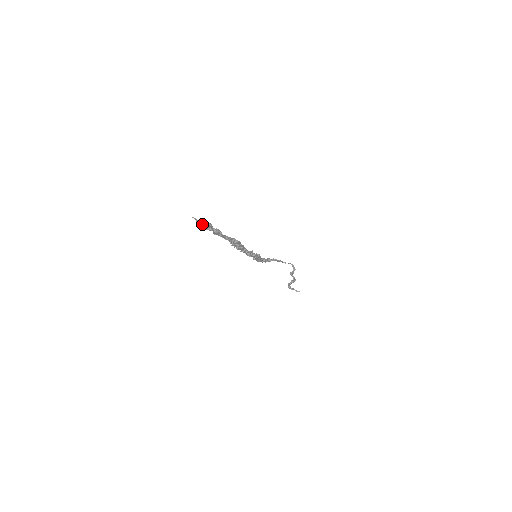
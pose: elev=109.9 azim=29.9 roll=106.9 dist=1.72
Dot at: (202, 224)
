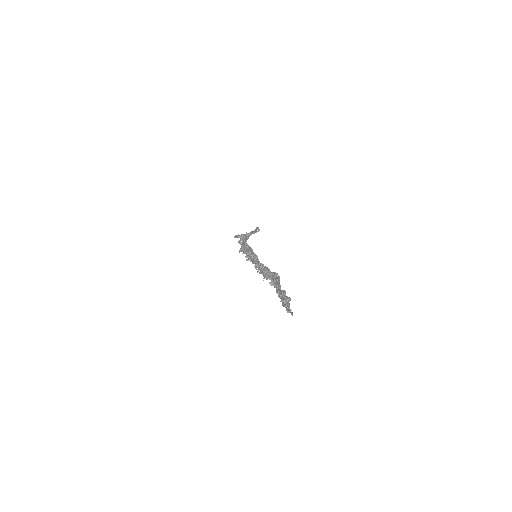
Dot at: (286, 307)
